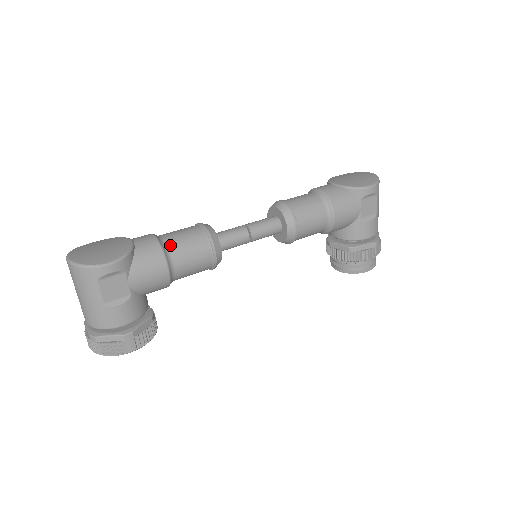
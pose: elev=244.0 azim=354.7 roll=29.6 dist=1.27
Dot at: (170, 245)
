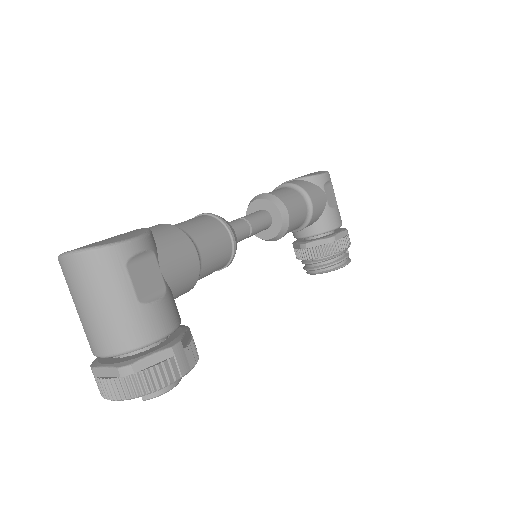
Dot at: (185, 229)
